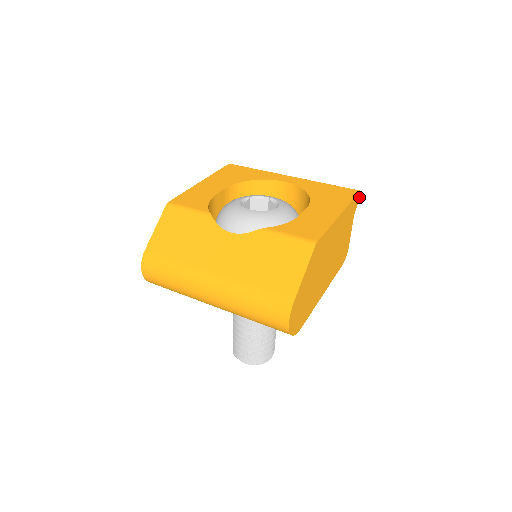
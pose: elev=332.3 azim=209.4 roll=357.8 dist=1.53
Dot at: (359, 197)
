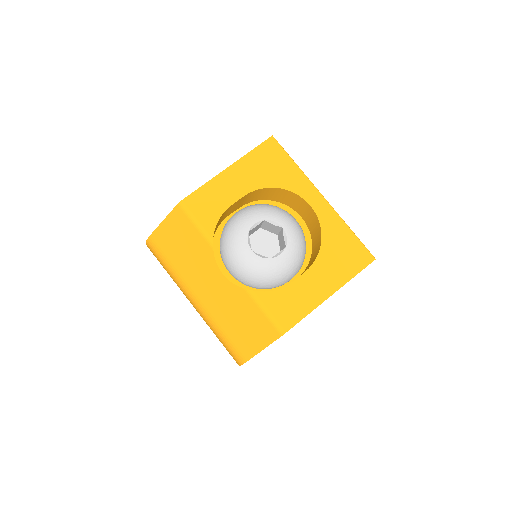
Dot at: occluded
